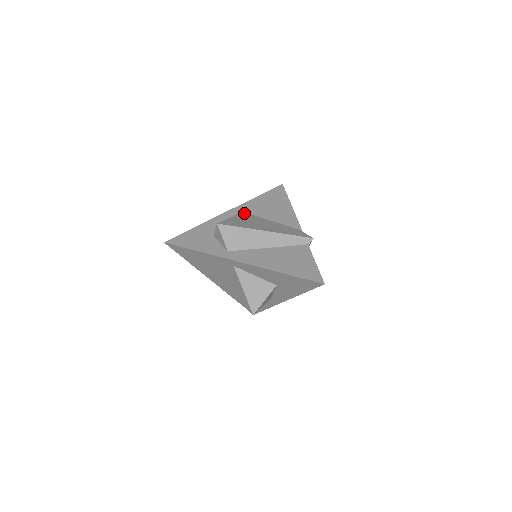
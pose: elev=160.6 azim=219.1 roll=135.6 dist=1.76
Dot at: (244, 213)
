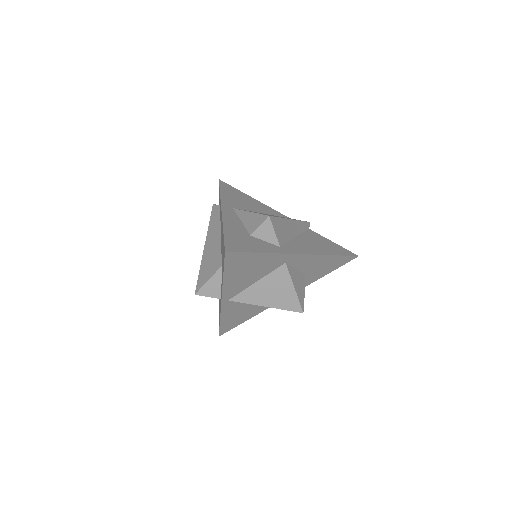
Dot at: occluded
